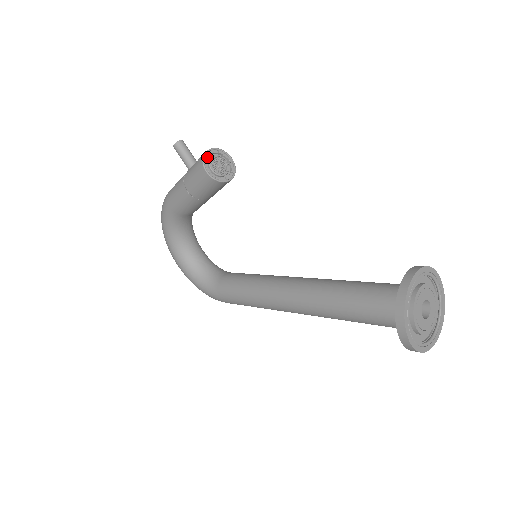
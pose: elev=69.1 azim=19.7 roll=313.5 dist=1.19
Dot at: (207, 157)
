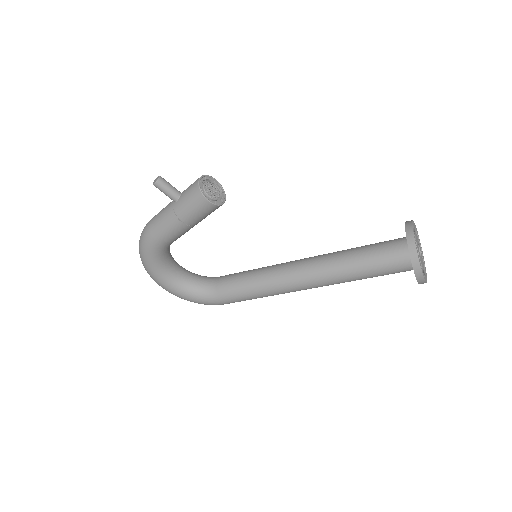
Dot at: (201, 187)
